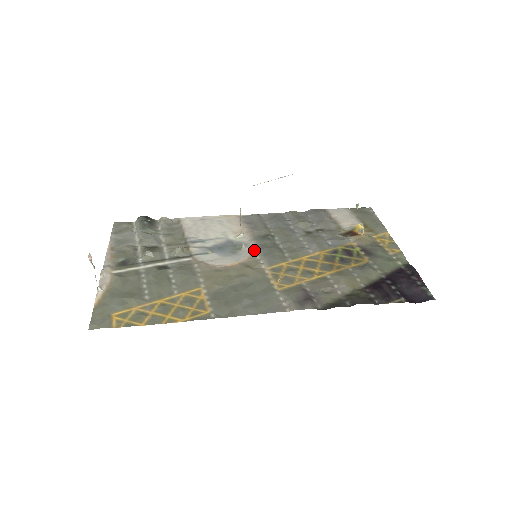
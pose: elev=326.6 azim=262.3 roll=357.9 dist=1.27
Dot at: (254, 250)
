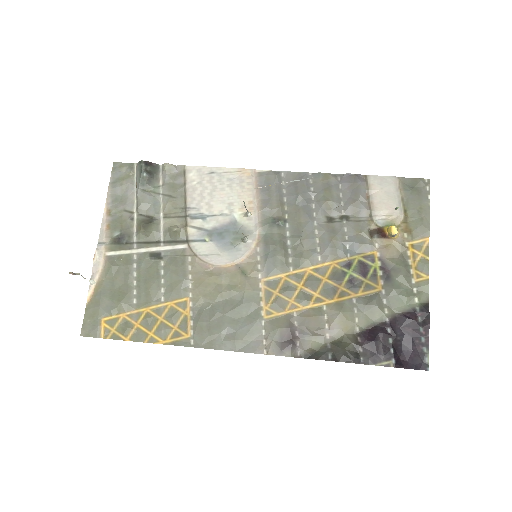
Dot at: (257, 244)
